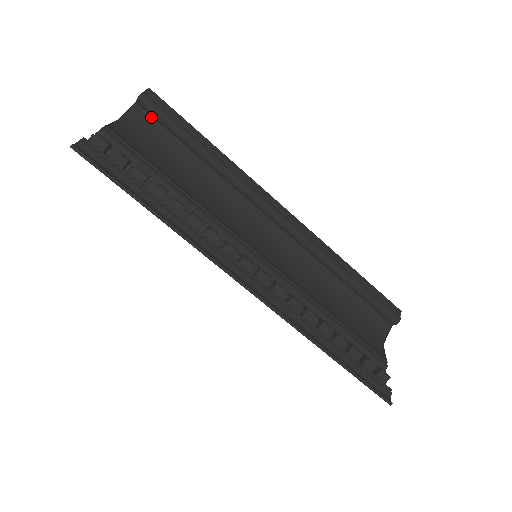
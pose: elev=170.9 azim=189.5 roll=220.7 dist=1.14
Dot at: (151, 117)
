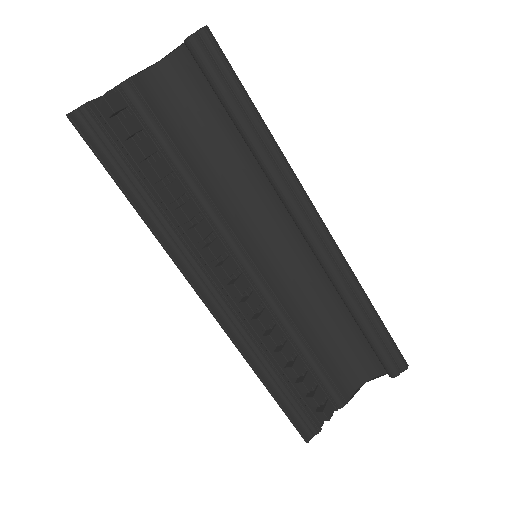
Dot at: (198, 65)
